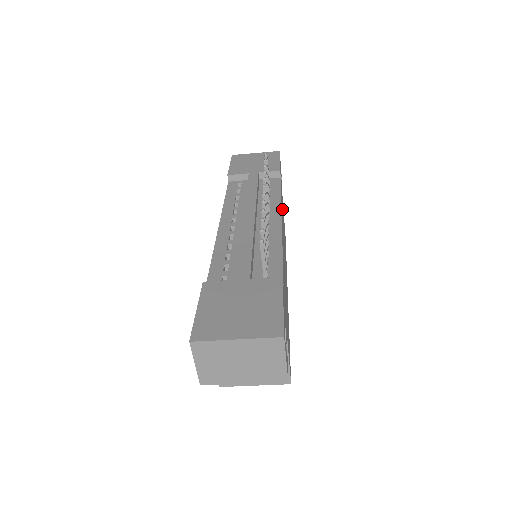
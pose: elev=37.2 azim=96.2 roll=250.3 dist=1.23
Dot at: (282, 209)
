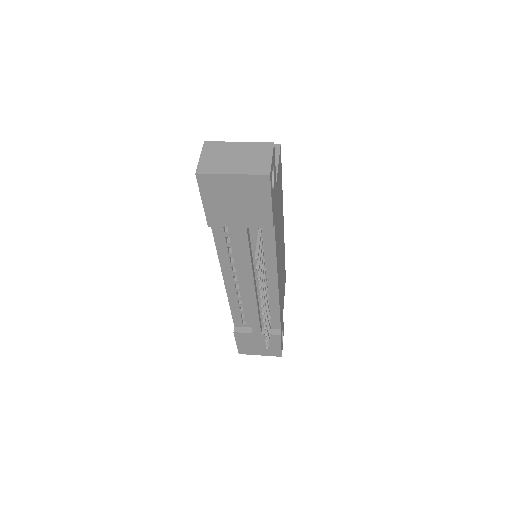
Dot at: (277, 232)
